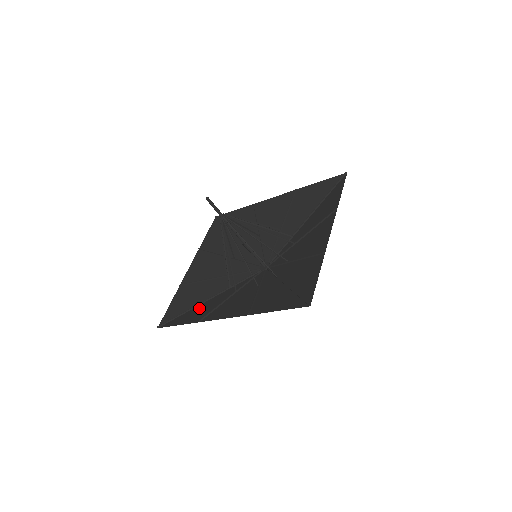
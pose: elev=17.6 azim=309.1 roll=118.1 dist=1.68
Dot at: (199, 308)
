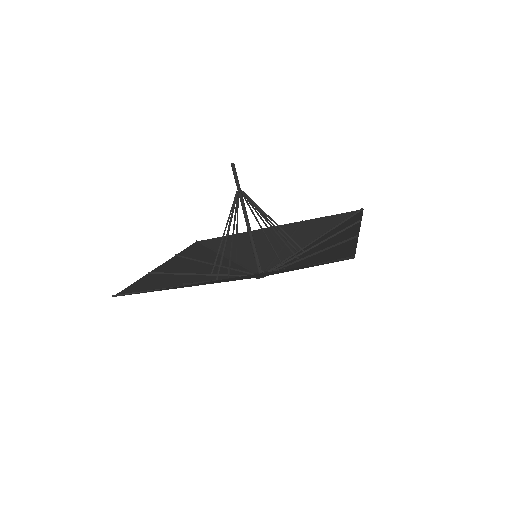
Dot at: occluded
